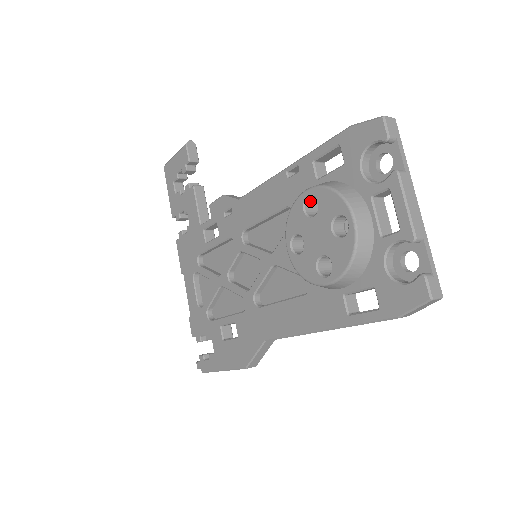
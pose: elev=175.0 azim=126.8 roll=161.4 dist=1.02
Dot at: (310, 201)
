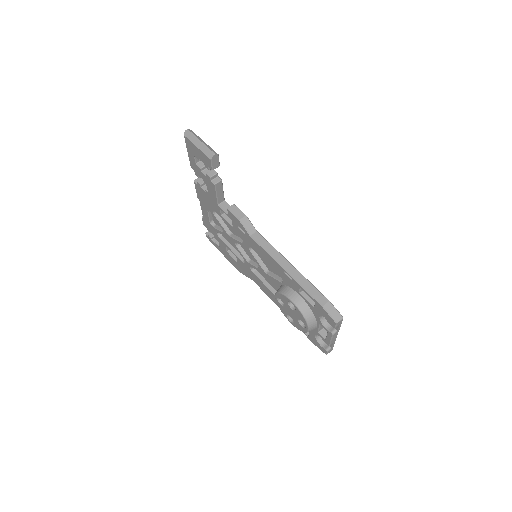
Dot at: occluded
